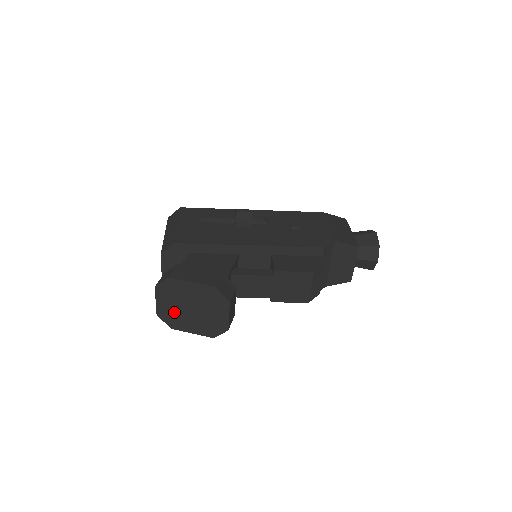
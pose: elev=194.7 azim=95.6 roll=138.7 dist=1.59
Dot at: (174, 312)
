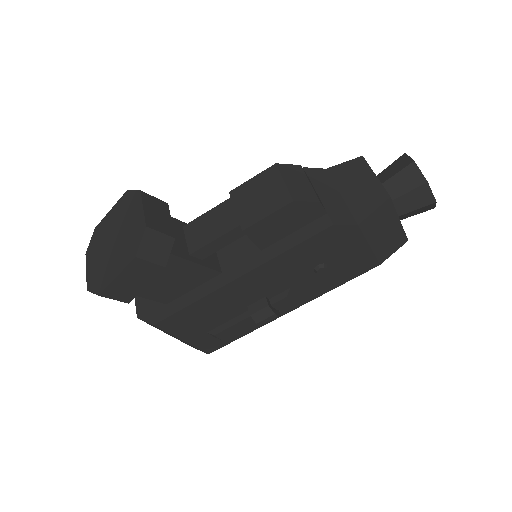
Dot at: (100, 267)
